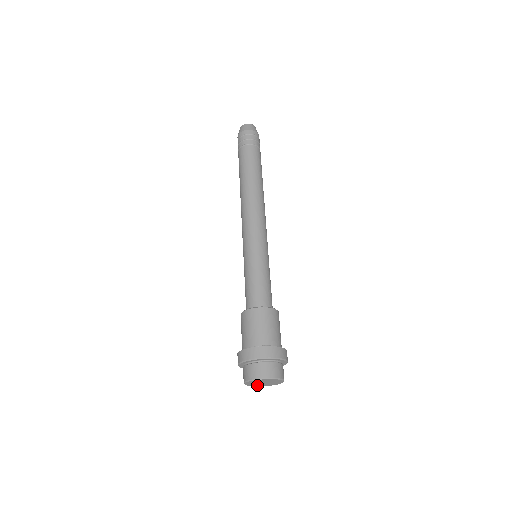
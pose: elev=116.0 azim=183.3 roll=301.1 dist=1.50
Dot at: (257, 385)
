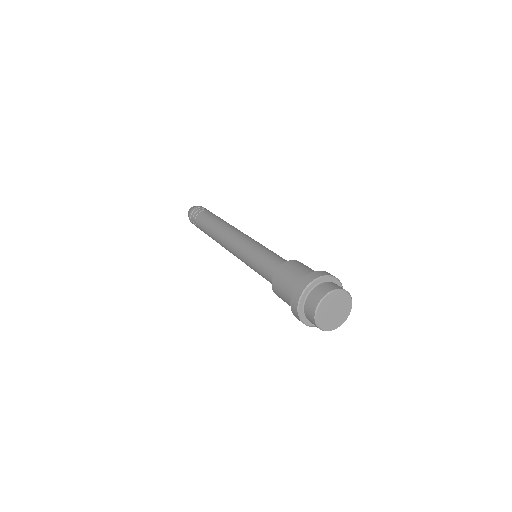
Dot at: (321, 315)
